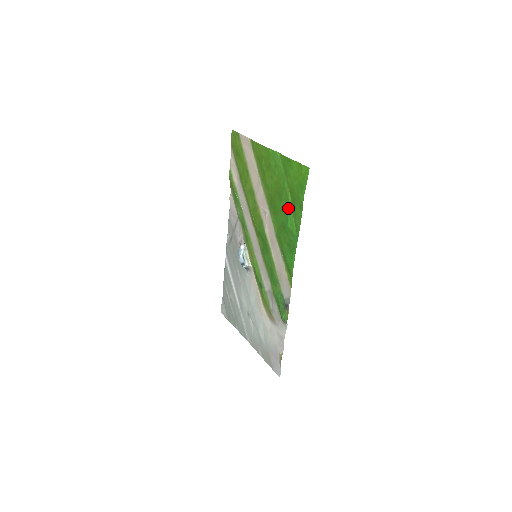
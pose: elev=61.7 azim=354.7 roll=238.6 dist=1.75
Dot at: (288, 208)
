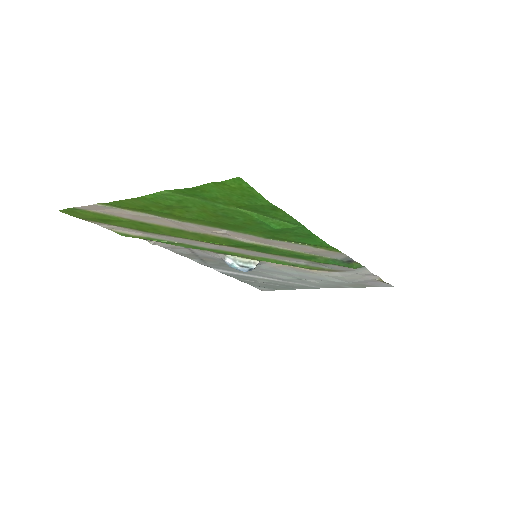
Dot at: (255, 218)
